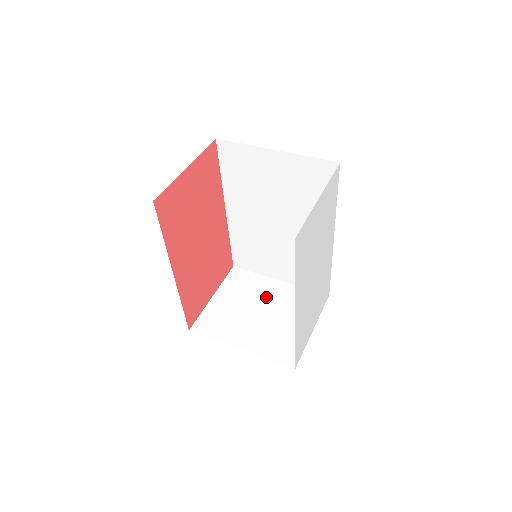
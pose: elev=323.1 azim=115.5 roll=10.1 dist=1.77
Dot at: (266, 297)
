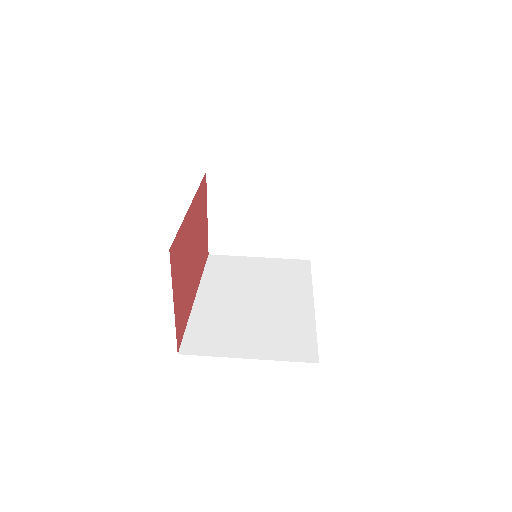
Dot at: (258, 200)
